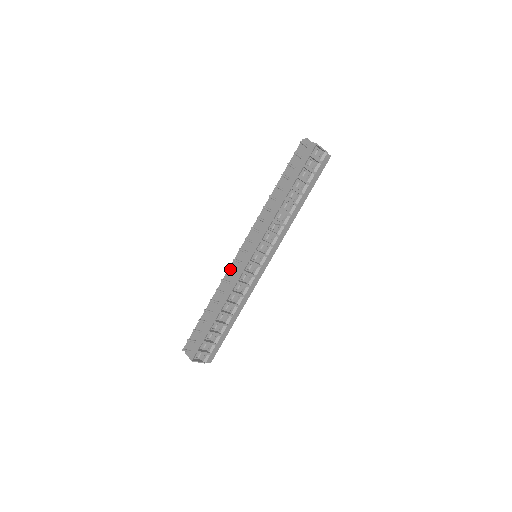
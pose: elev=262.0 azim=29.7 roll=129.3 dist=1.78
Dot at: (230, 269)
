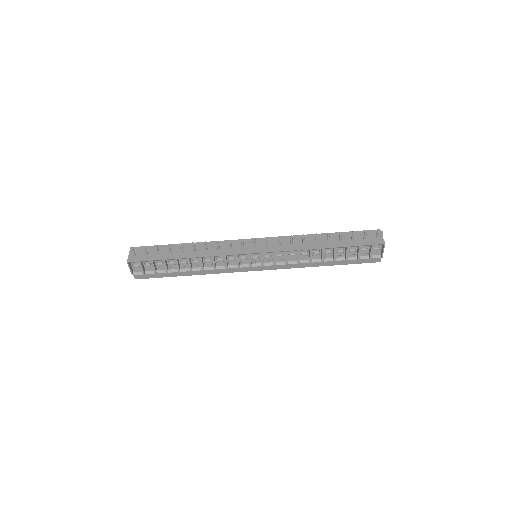
Dot at: occluded
